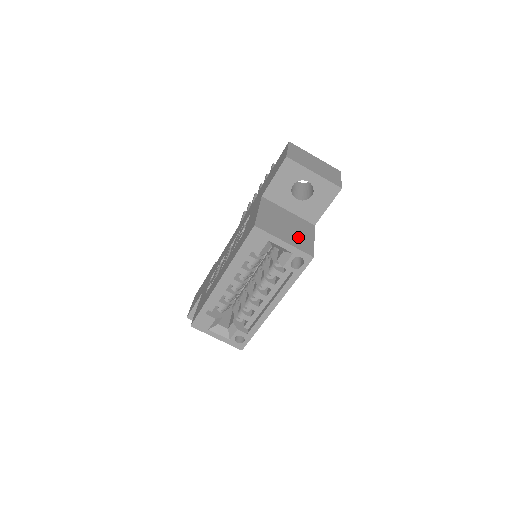
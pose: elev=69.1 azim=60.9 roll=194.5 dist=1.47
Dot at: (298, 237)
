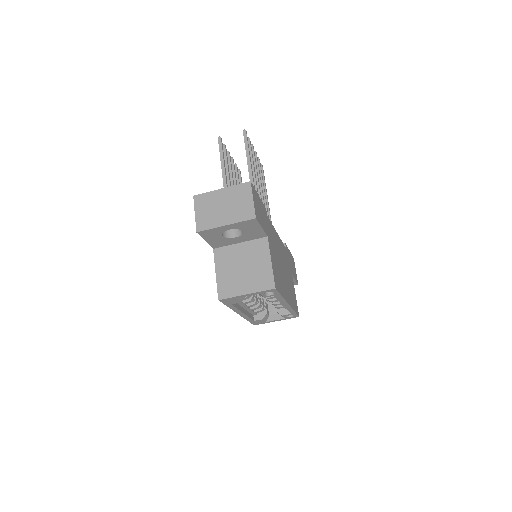
Dot at: (256, 274)
